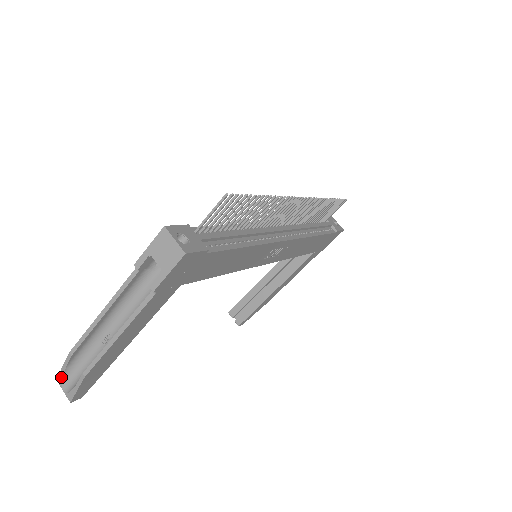
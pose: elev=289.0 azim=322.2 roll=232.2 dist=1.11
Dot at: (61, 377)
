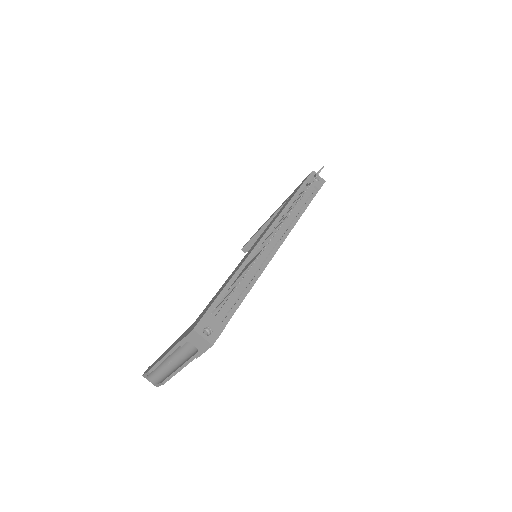
Dot at: (145, 377)
